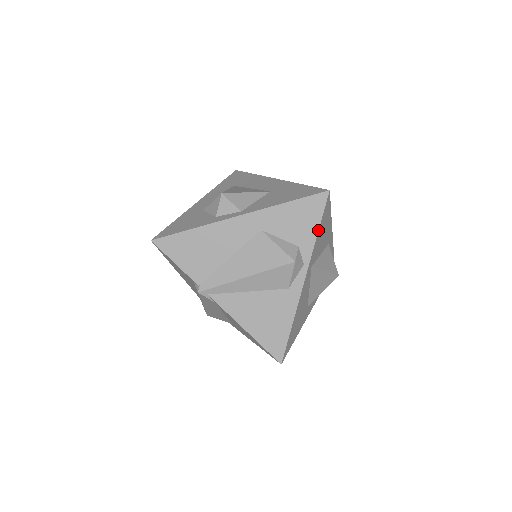
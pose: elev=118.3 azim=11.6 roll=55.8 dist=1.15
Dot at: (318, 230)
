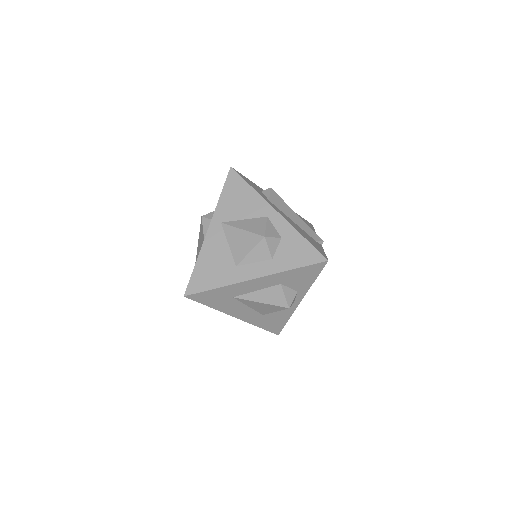
Dot at: (221, 193)
